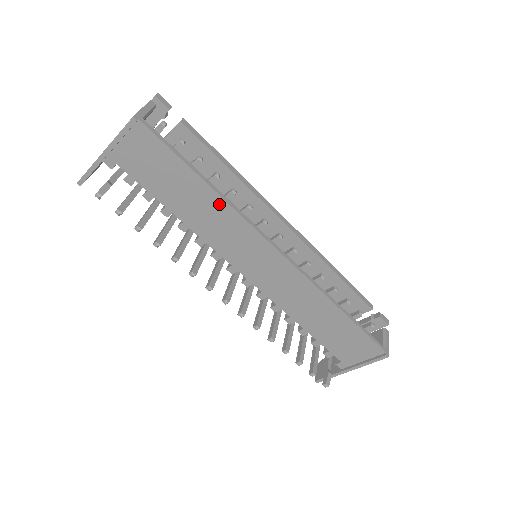
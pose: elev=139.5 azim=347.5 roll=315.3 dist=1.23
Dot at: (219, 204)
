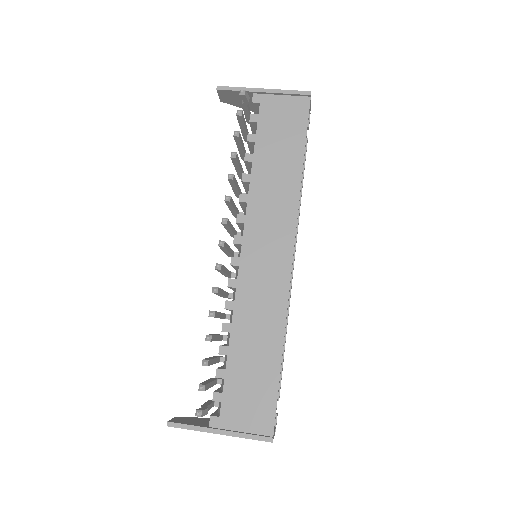
Dot at: (294, 185)
